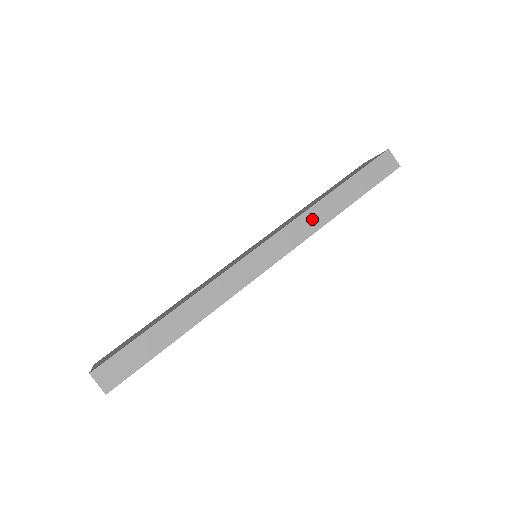
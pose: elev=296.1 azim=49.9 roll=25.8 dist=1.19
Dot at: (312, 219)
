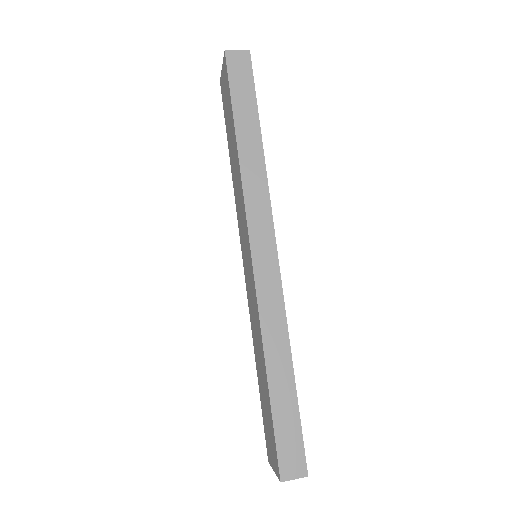
Dot at: (253, 180)
